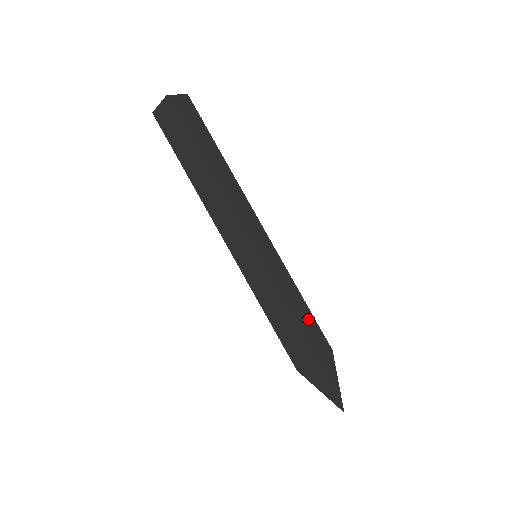
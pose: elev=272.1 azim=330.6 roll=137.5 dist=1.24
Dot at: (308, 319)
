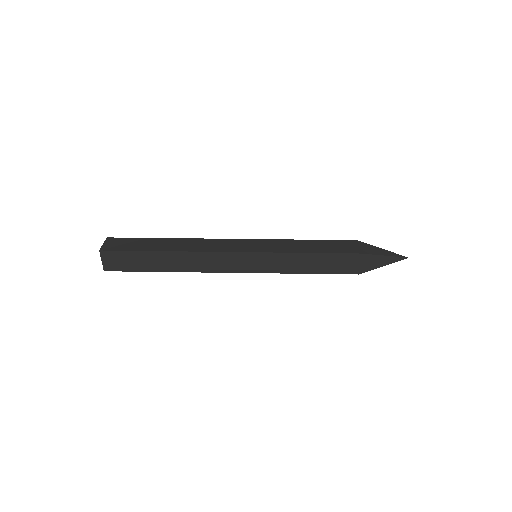
Dot at: (324, 244)
